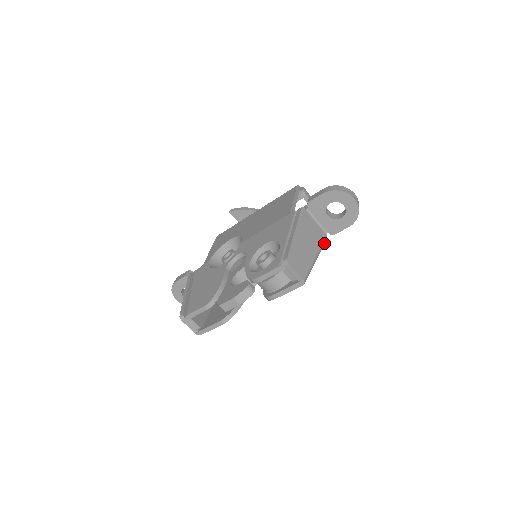
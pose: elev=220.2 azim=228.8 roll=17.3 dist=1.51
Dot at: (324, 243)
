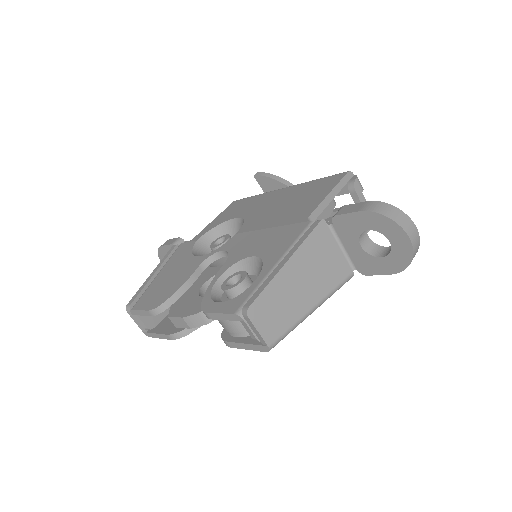
Dot at: (343, 284)
